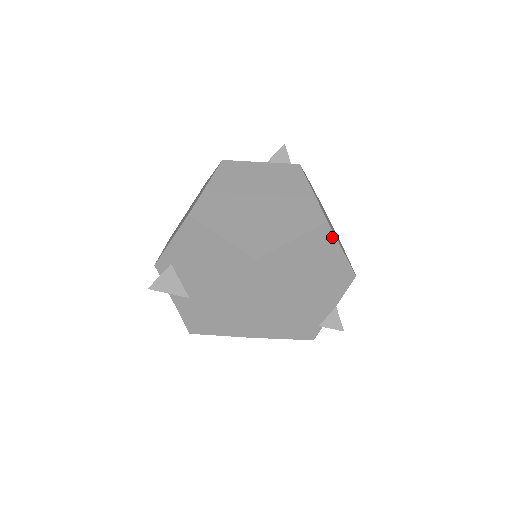
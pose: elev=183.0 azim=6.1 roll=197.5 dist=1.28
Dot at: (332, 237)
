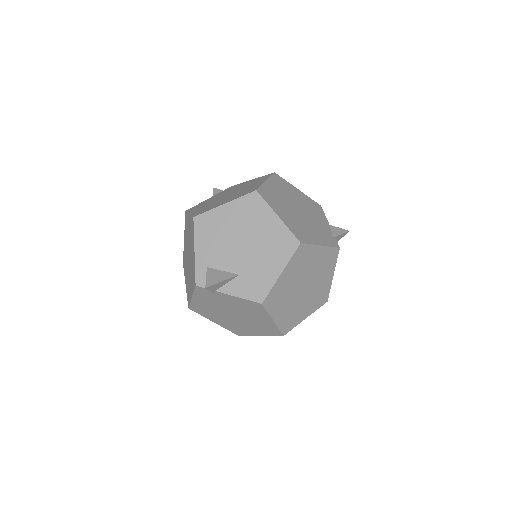
Dot at: (285, 181)
